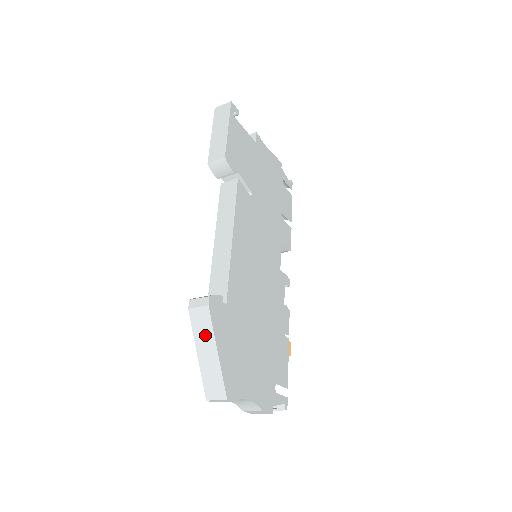
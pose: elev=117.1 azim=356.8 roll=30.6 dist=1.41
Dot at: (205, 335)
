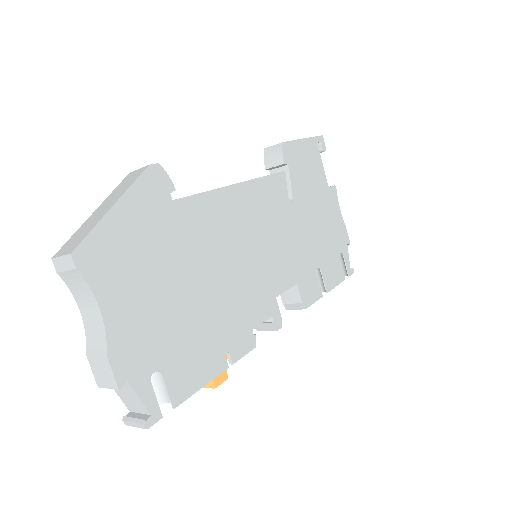
Dot at: (119, 191)
